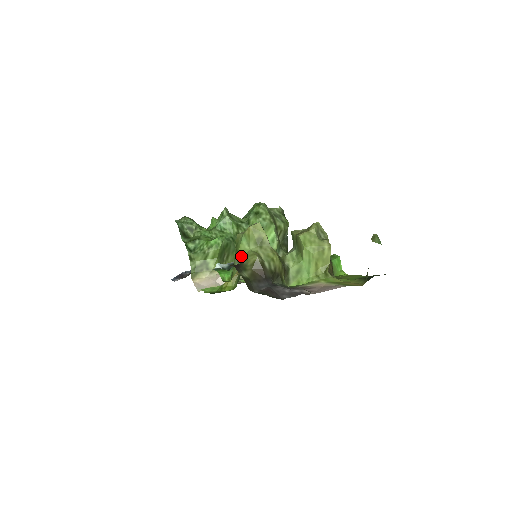
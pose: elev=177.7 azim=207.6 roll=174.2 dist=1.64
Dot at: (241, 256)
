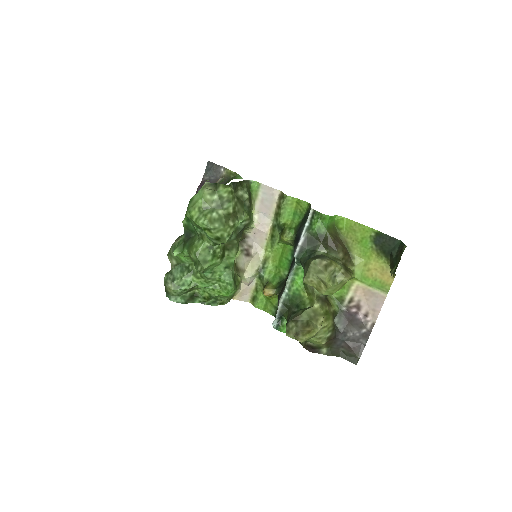
Dot at: occluded
